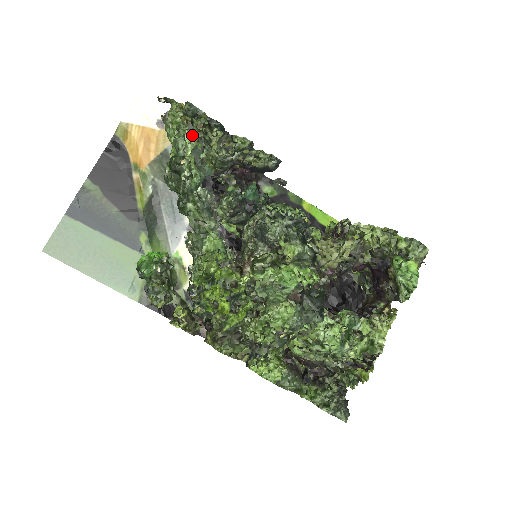
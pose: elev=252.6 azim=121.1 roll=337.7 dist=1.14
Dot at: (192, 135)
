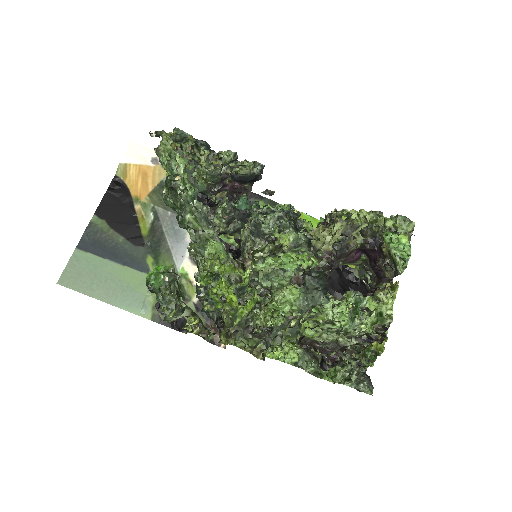
Dot at: (183, 159)
